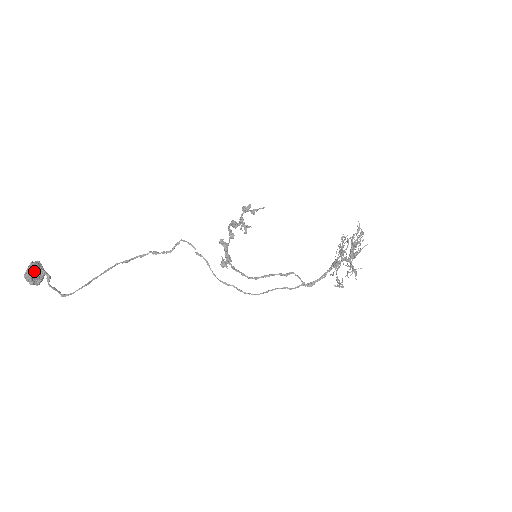
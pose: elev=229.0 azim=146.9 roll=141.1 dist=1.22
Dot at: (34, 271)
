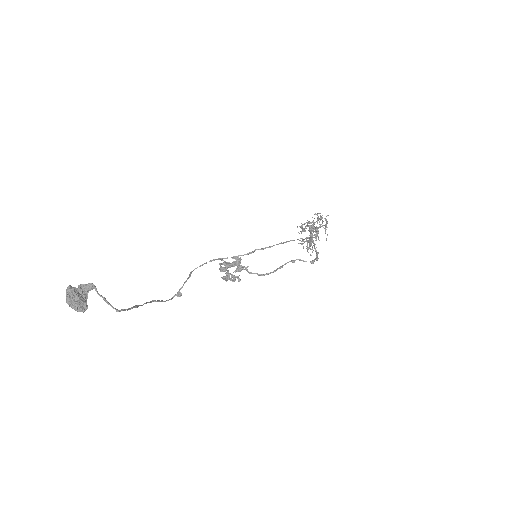
Dot at: (74, 288)
